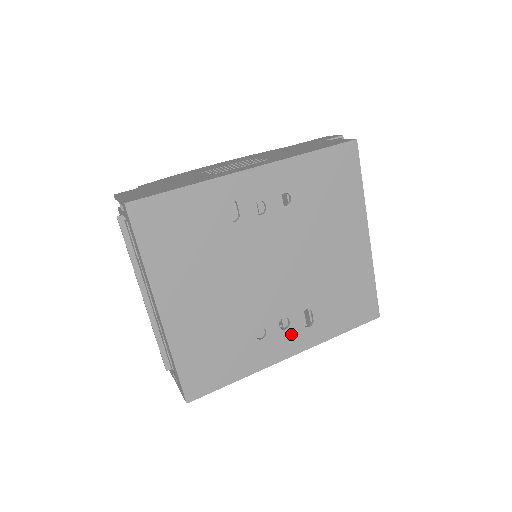
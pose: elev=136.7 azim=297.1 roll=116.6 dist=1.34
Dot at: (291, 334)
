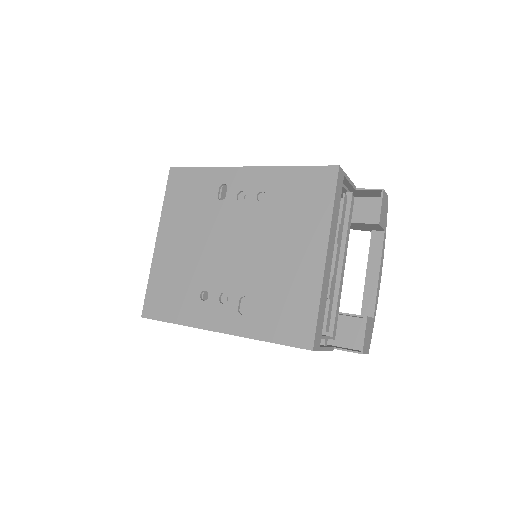
Dot at: (225, 311)
